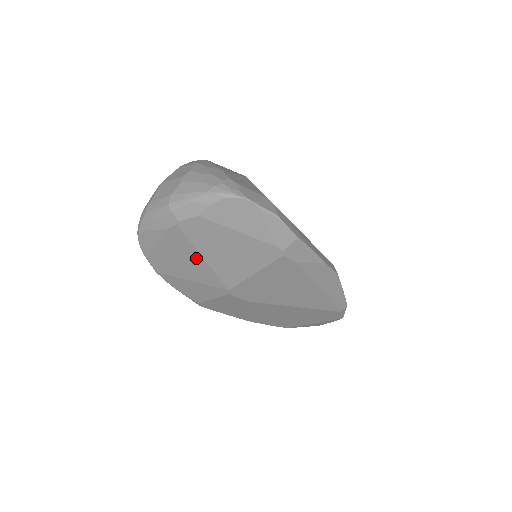
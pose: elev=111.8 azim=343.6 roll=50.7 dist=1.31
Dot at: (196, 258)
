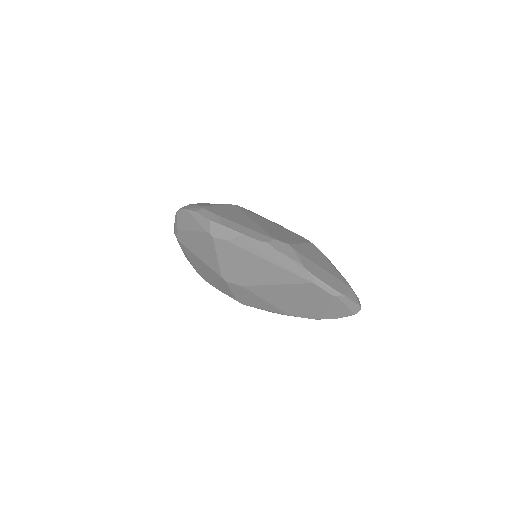
Dot at: (199, 260)
